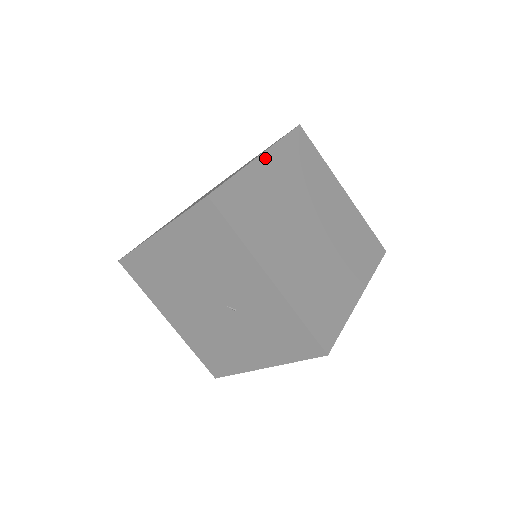
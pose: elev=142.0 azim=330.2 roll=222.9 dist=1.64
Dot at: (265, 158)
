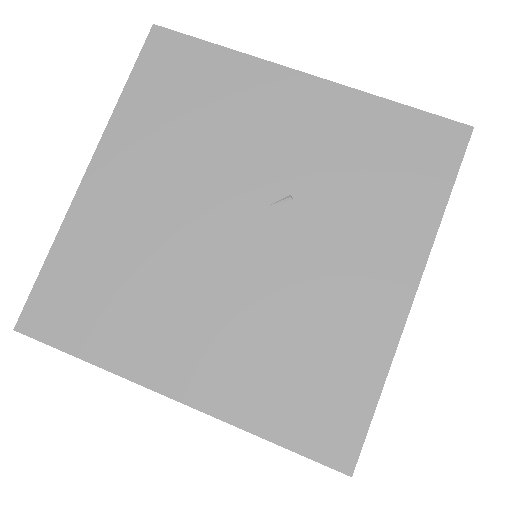
Dot at: occluded
